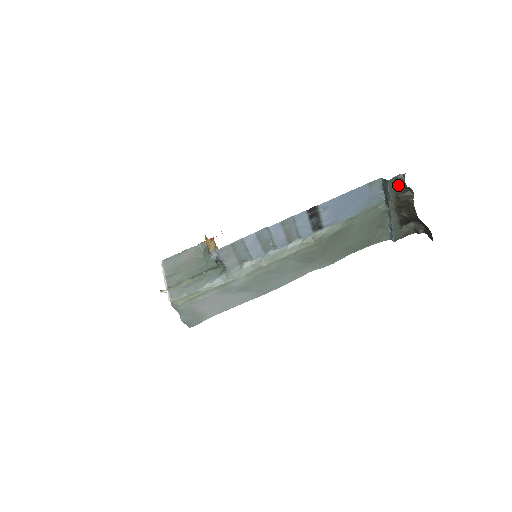
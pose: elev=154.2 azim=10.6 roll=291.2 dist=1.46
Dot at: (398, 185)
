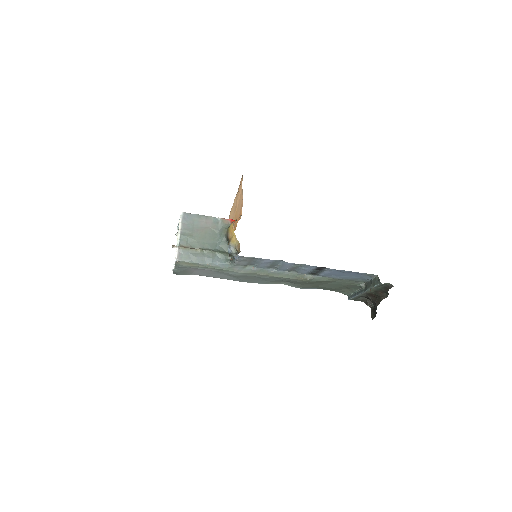
Dot at: (384, 287)
